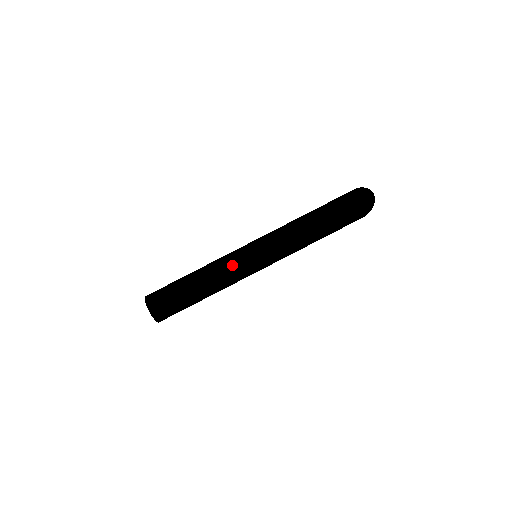
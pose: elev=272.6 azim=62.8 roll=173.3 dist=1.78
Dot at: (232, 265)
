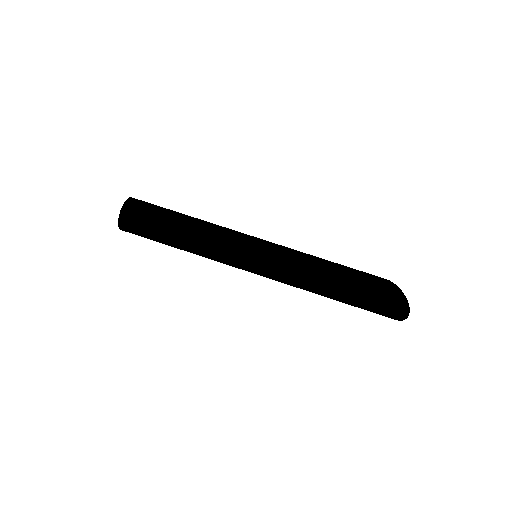
Dot at: (223, 255)
